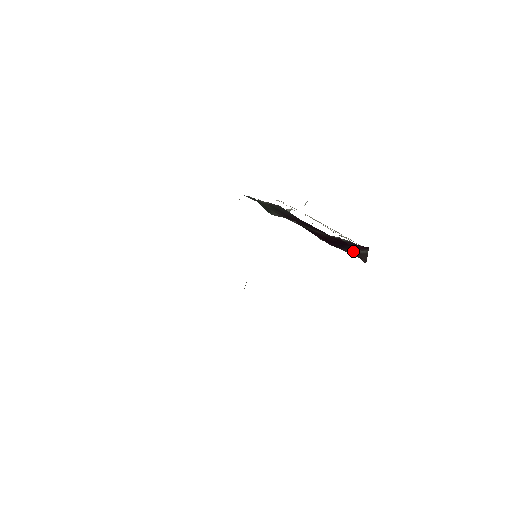
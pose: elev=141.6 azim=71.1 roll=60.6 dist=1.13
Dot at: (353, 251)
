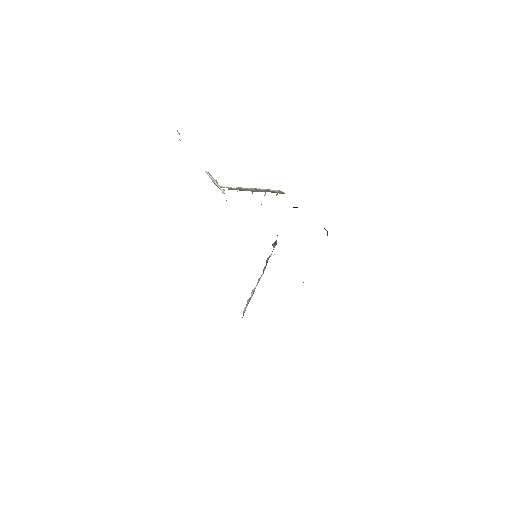
Dot at: occluded
